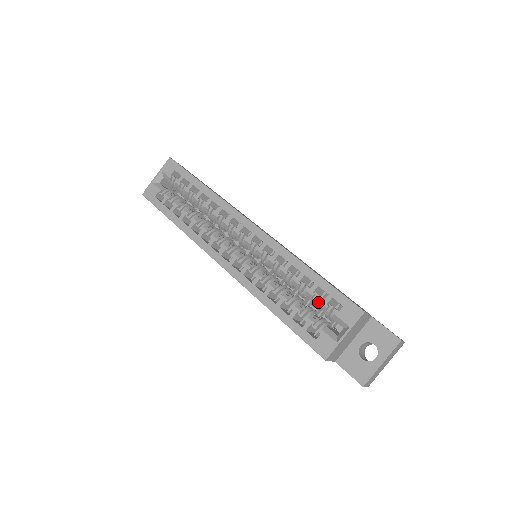
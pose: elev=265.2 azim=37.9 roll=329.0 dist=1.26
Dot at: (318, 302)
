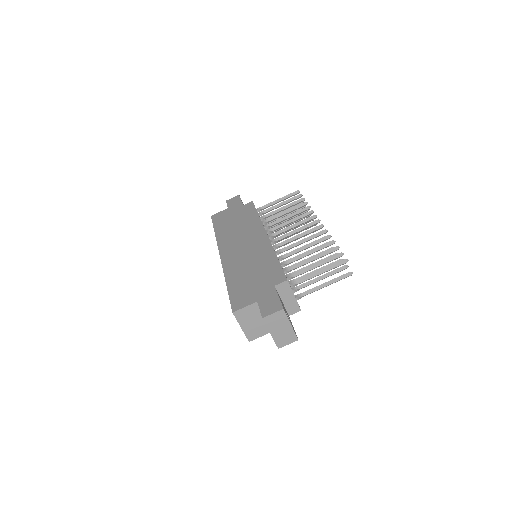
Dot at: occluded
